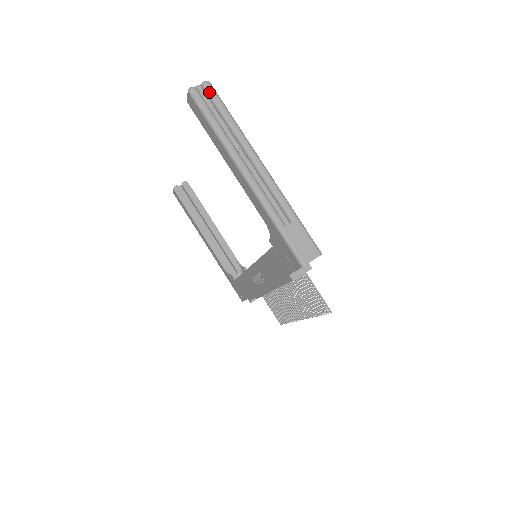
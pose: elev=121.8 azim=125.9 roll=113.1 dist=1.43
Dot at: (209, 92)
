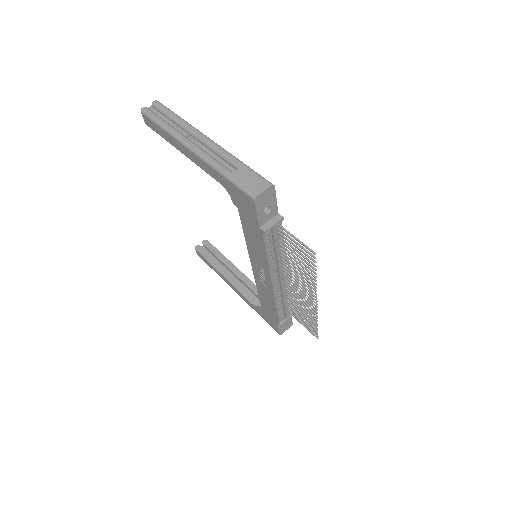
Dot at: (157, 106)
